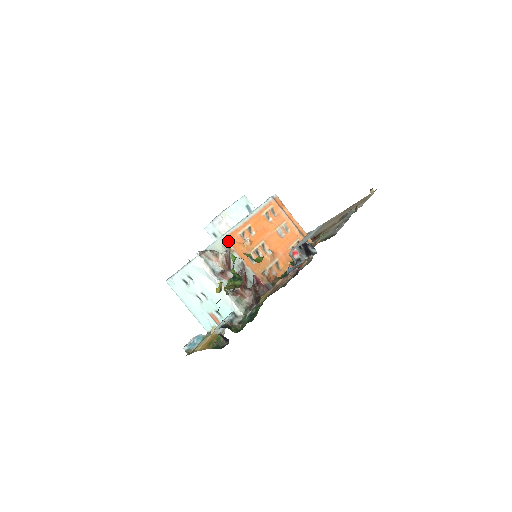
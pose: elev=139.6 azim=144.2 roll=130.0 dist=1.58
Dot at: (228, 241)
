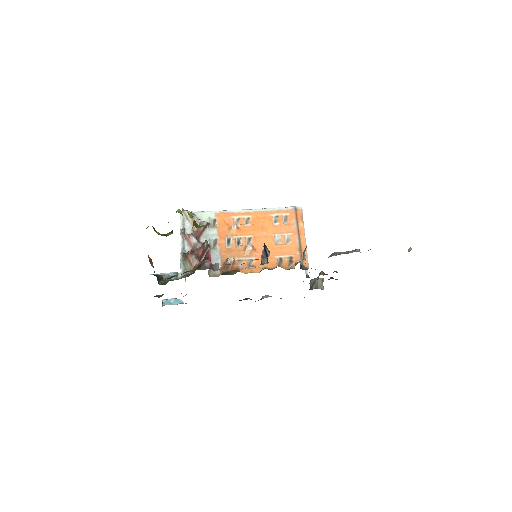
Dot at: (218, 217)
